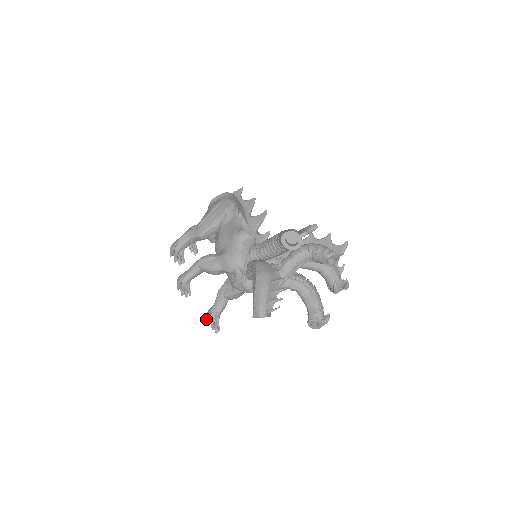
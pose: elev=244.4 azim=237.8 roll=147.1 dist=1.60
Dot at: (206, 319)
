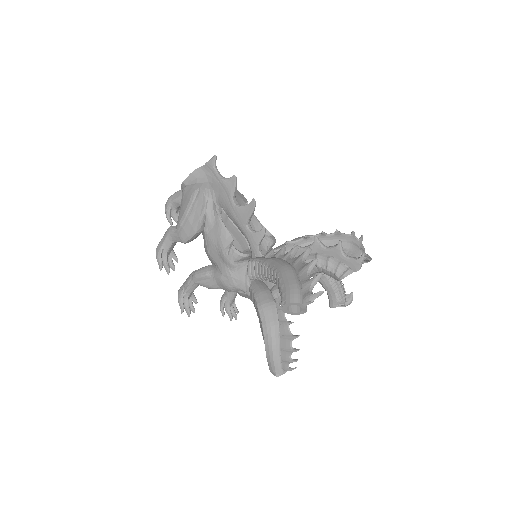
Dot at: occluded
